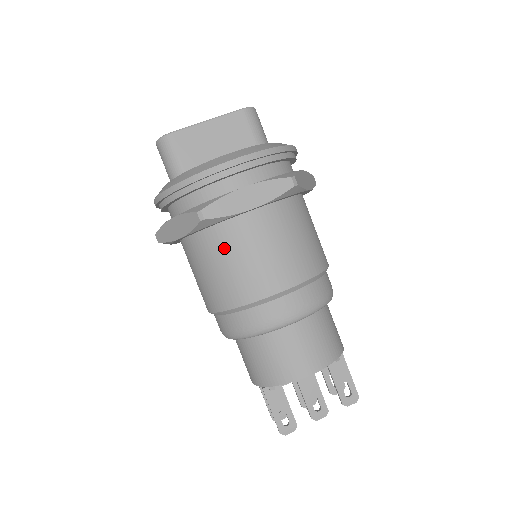
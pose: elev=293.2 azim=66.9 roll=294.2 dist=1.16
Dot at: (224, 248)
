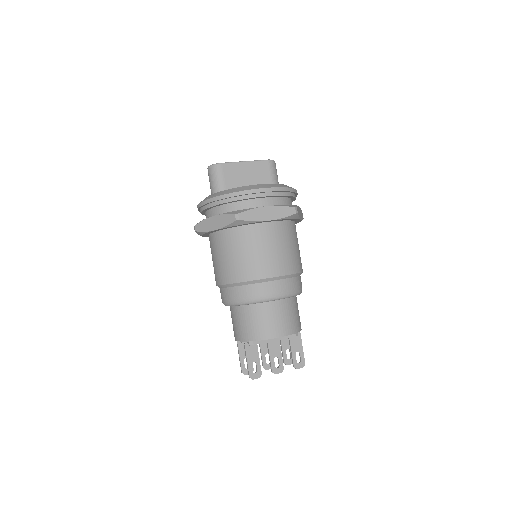
Dot at: (244, 242)
